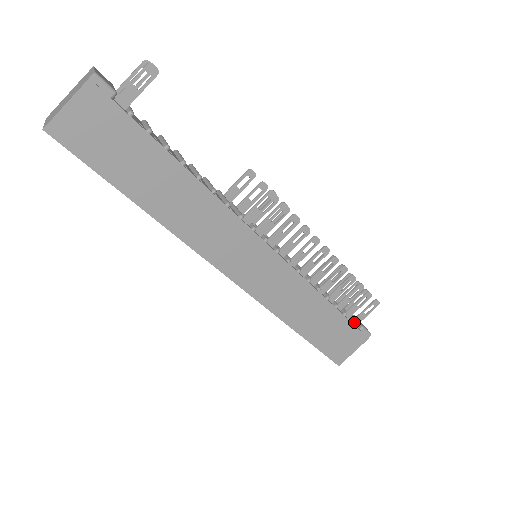
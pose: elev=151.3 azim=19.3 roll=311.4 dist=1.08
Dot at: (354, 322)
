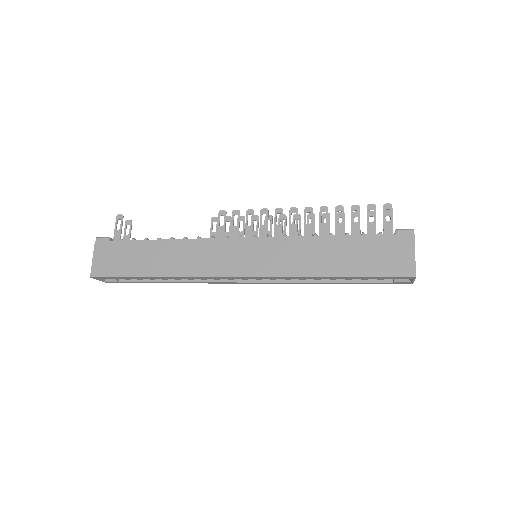
Dot at: (380, 233)
